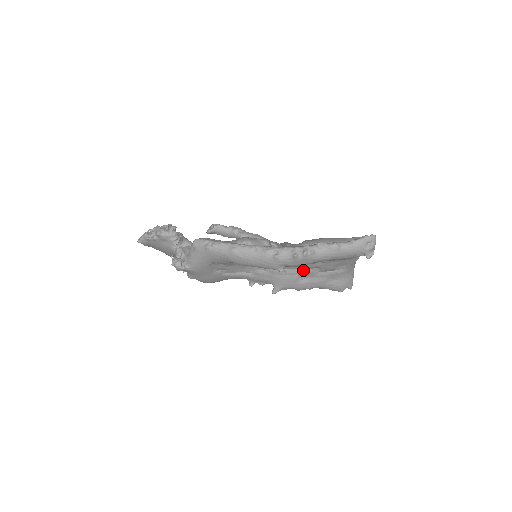
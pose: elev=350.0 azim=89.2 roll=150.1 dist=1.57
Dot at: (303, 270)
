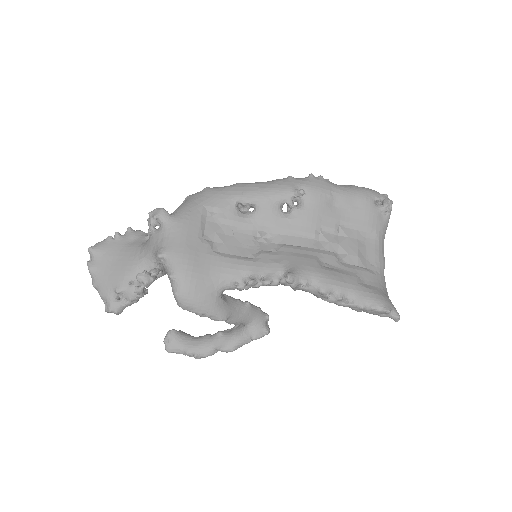
Dot at: (322, 251)
